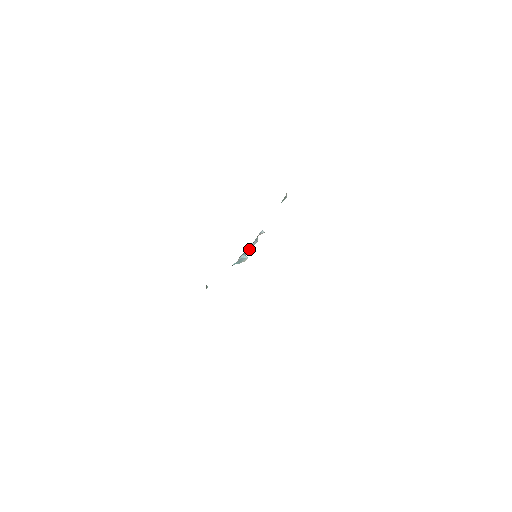
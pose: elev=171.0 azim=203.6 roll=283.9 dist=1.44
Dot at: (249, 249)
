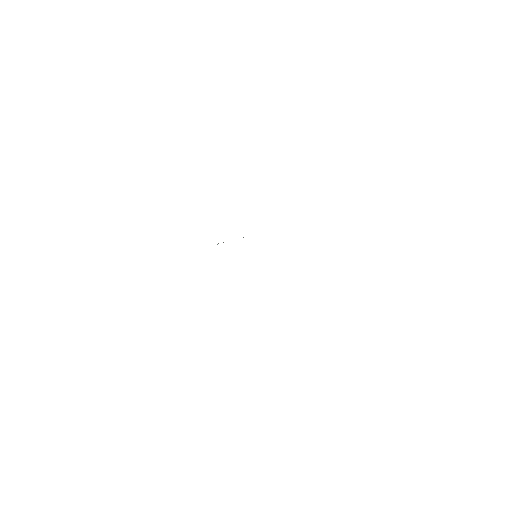
Dot at: occluded
